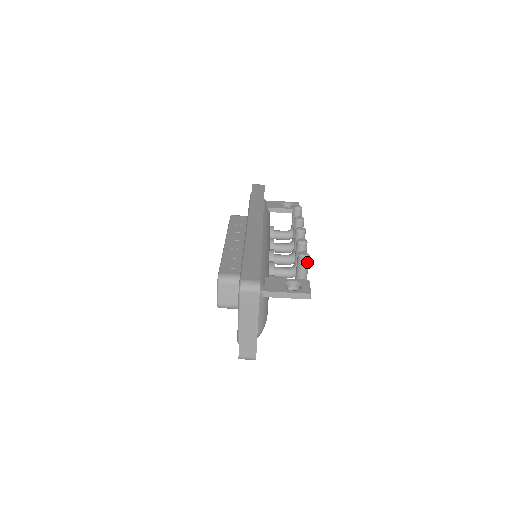
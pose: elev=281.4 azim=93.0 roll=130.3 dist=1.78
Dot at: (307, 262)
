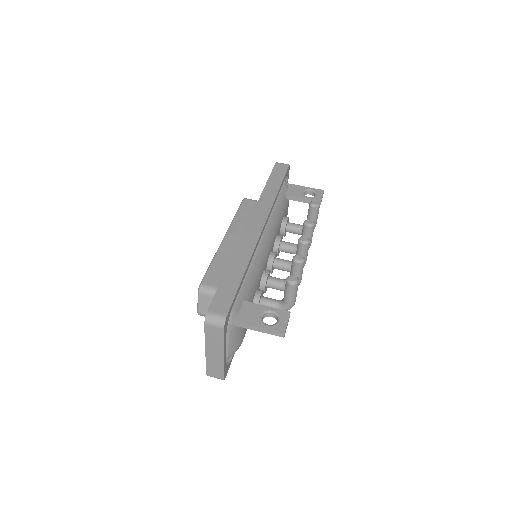
Dot at: (295, 288)
